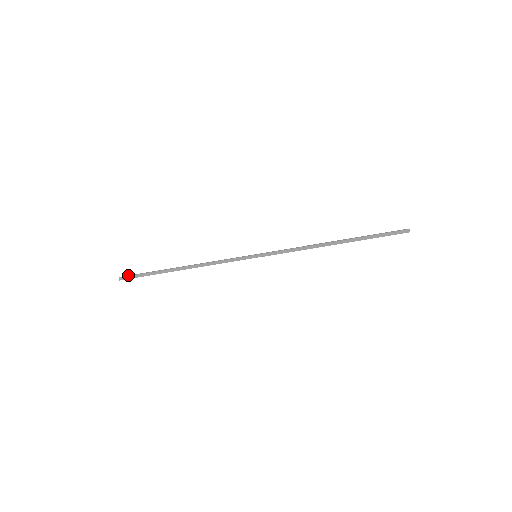
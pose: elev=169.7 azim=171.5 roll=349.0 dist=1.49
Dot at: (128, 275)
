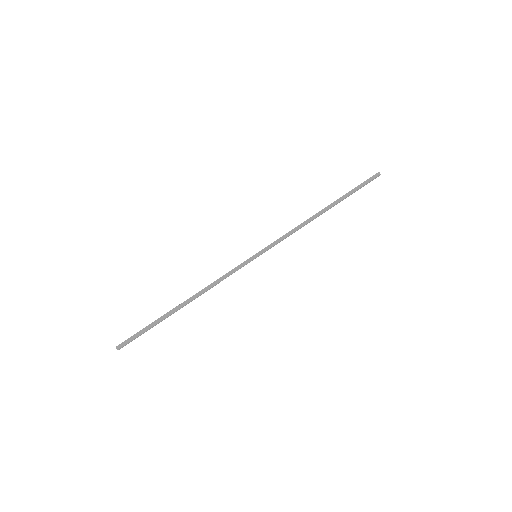
Dot at: (125, 341)
